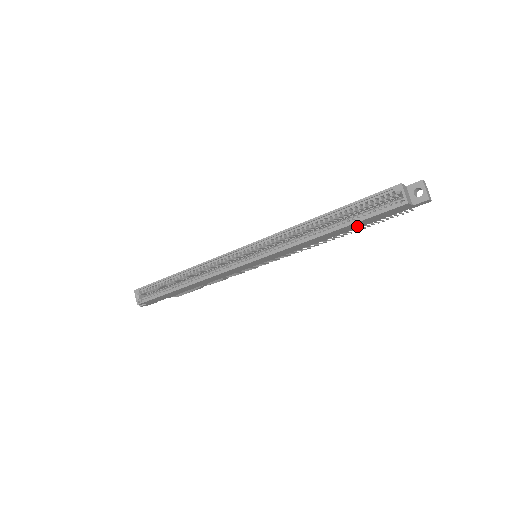
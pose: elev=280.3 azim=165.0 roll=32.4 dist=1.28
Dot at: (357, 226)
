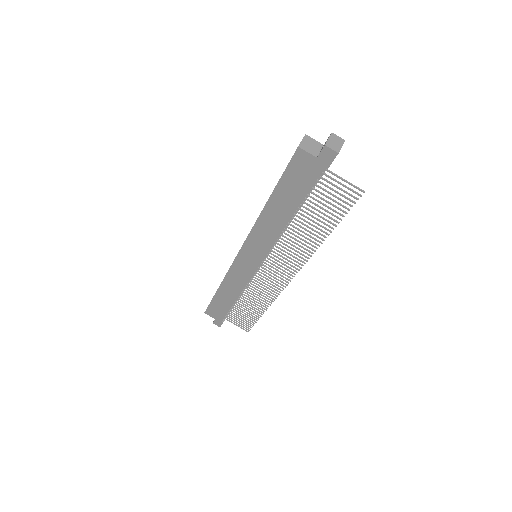
Dot at: (293, 198)
